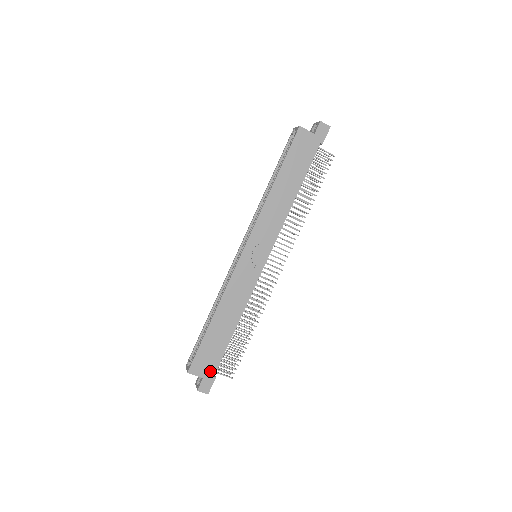
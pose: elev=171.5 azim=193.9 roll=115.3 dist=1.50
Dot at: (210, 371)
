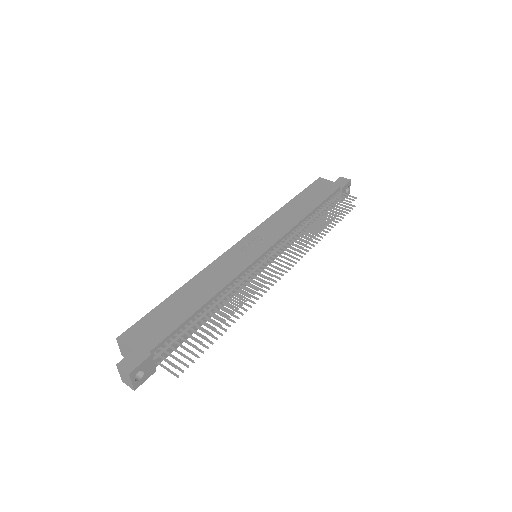
Dot at: (148, 344)
